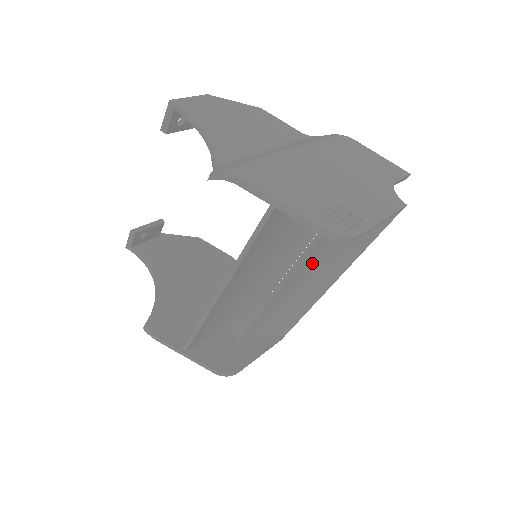
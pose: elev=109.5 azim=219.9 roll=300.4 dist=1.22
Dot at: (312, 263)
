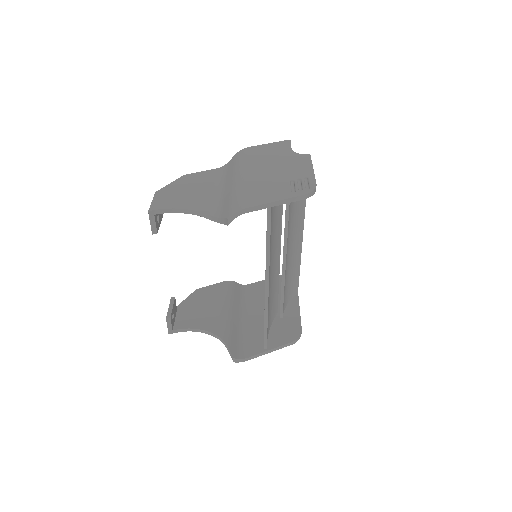
Dot at: (290, 229)
